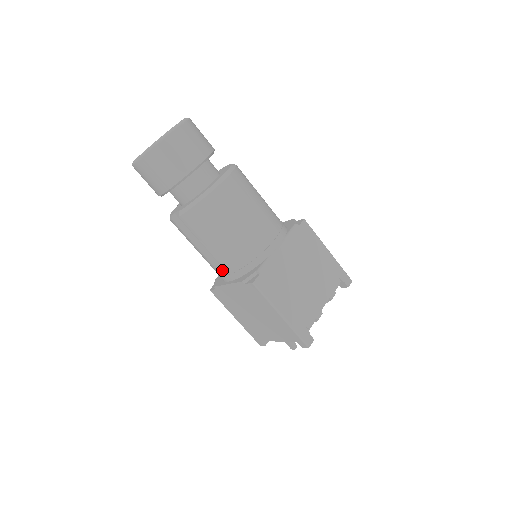
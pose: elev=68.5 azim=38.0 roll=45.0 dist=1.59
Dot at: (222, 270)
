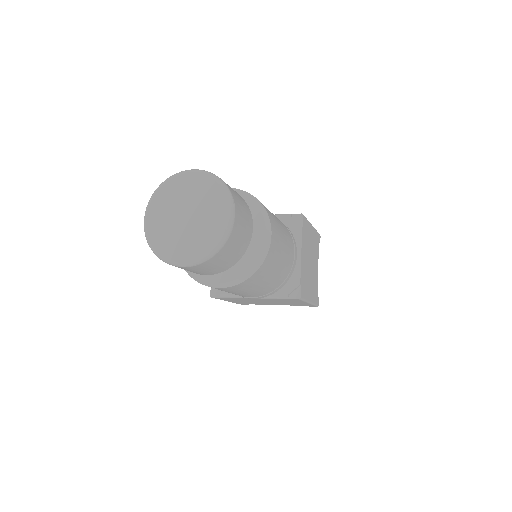
Dot at: occluded
